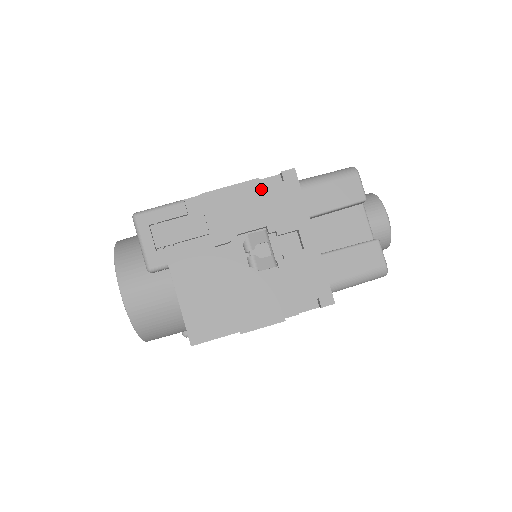
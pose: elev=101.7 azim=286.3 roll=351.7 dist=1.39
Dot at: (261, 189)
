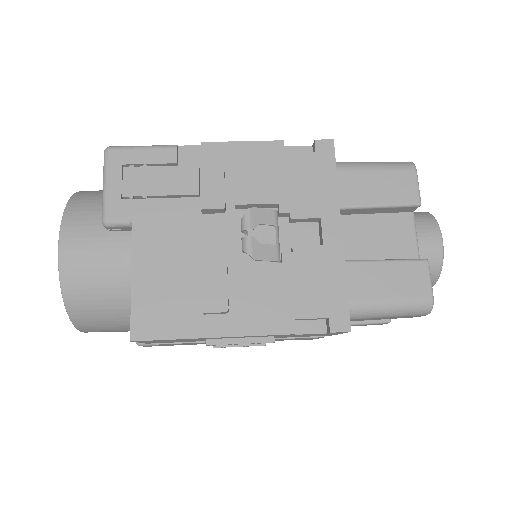
Dot at: (283, 155)
